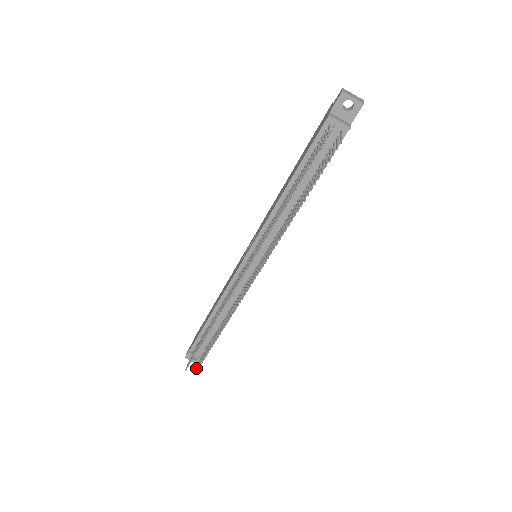
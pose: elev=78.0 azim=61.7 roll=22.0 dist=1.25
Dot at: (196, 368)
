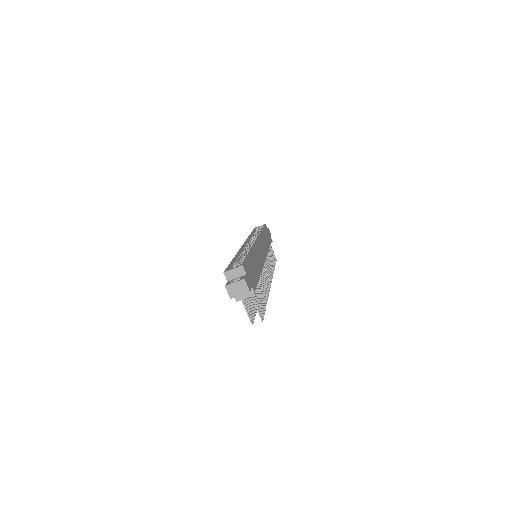
Dot at: (274, 255)
